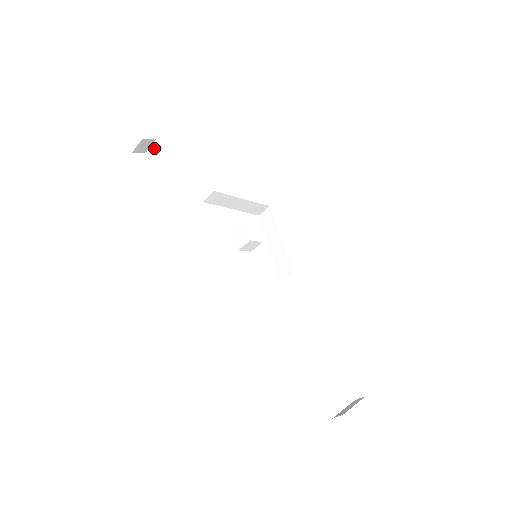
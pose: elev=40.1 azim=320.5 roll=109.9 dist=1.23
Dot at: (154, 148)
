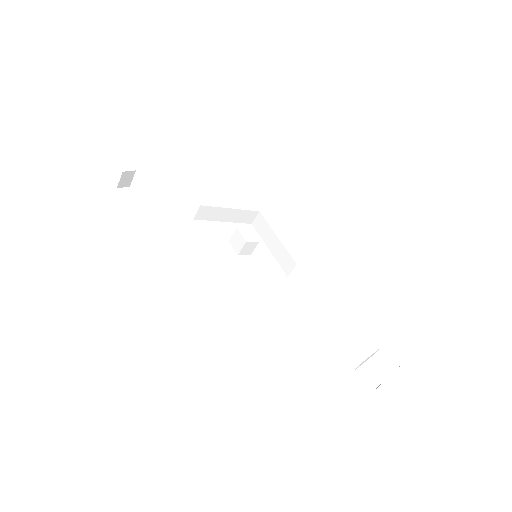
Dot at: (136, 180)
